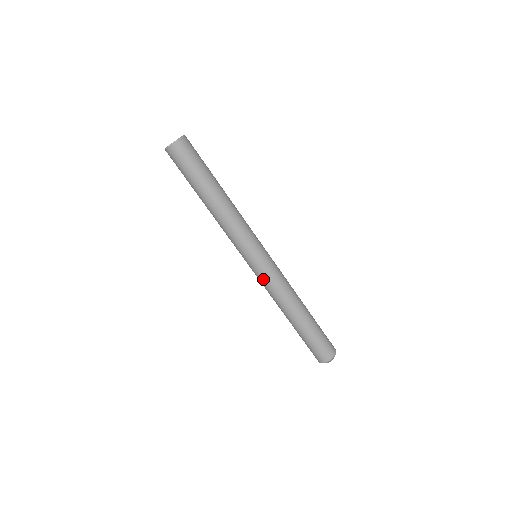
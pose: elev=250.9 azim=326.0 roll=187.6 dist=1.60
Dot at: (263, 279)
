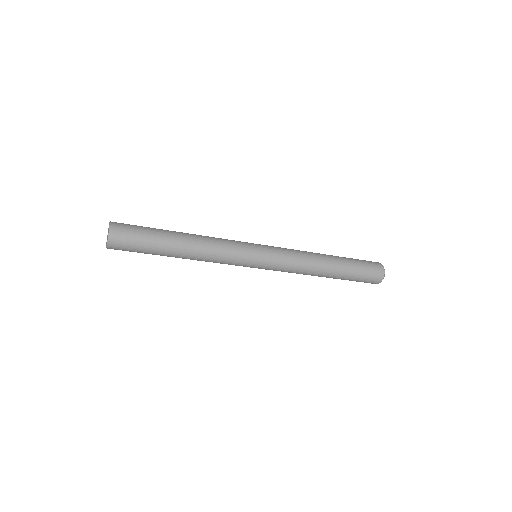
Dot at: occluded
